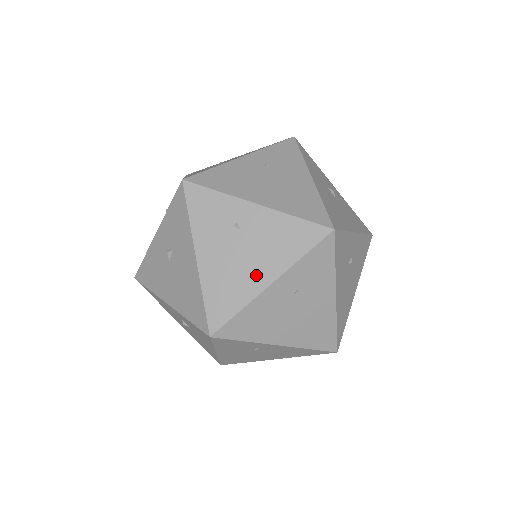
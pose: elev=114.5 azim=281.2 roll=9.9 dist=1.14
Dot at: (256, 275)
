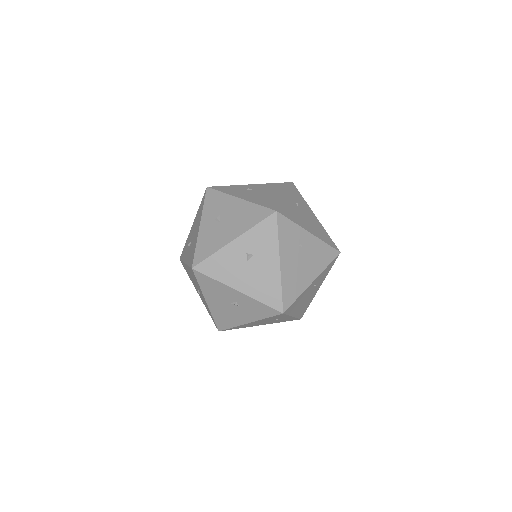
Dot at: (275, 195)
